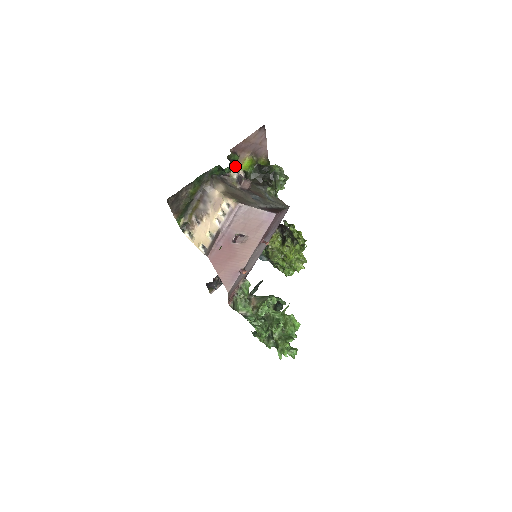
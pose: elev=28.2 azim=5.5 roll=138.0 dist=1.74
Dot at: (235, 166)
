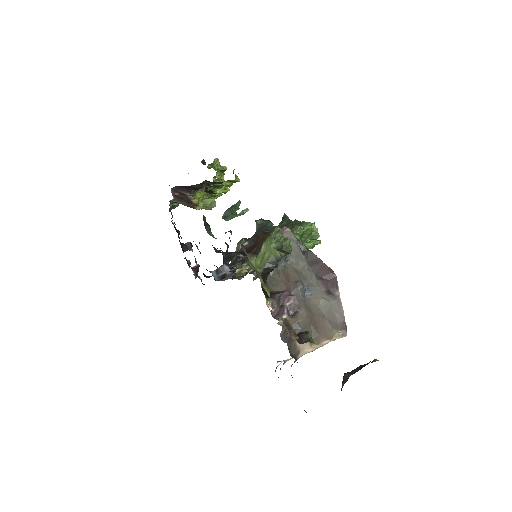
Dot at: (308, 332)
